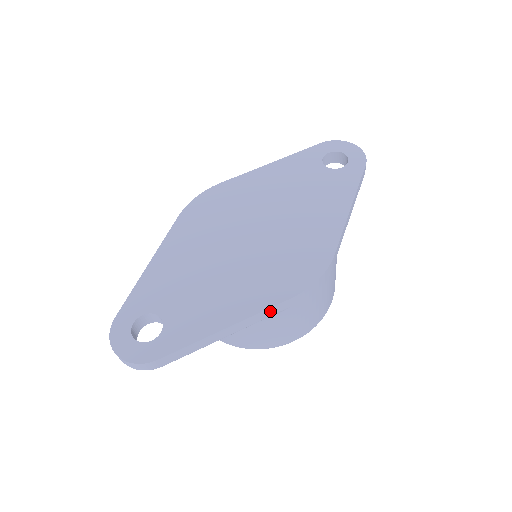
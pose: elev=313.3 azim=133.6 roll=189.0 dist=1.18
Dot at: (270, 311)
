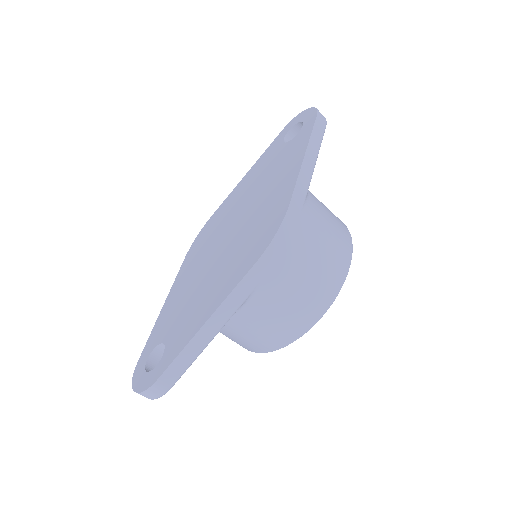
Dot at: (242, 288)
